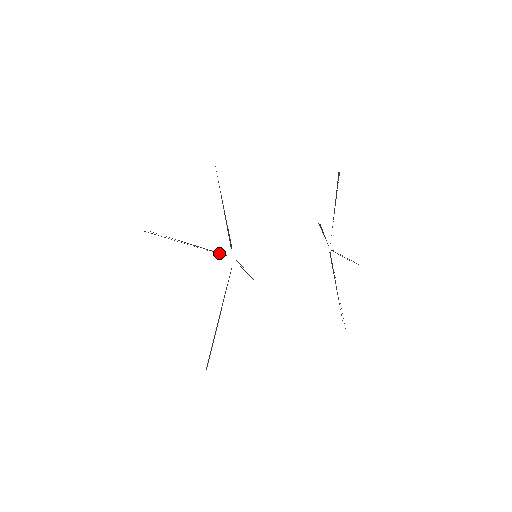
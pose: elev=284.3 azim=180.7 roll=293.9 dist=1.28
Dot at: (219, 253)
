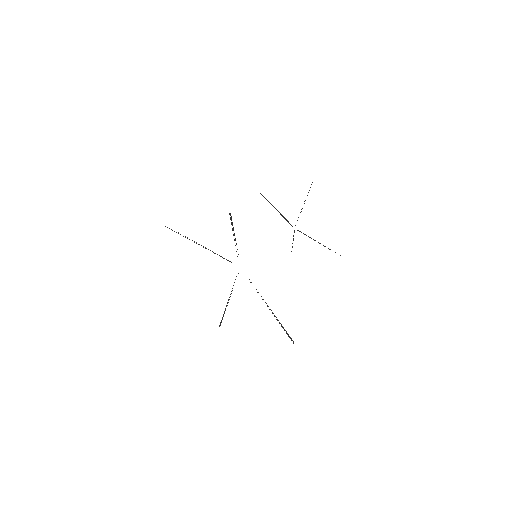
Dot at: occluded
